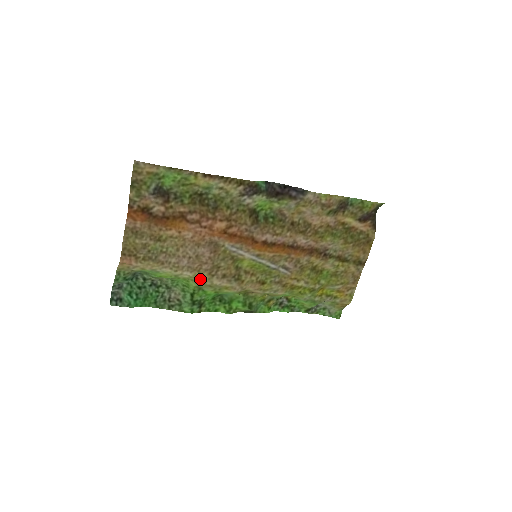
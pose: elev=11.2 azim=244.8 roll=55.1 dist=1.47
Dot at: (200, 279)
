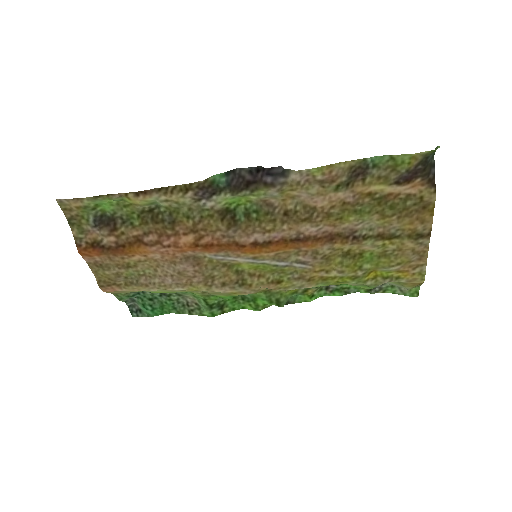
Dot at: (198, 291)
